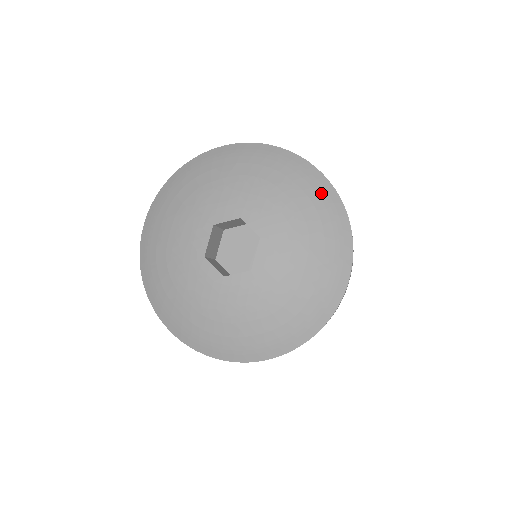
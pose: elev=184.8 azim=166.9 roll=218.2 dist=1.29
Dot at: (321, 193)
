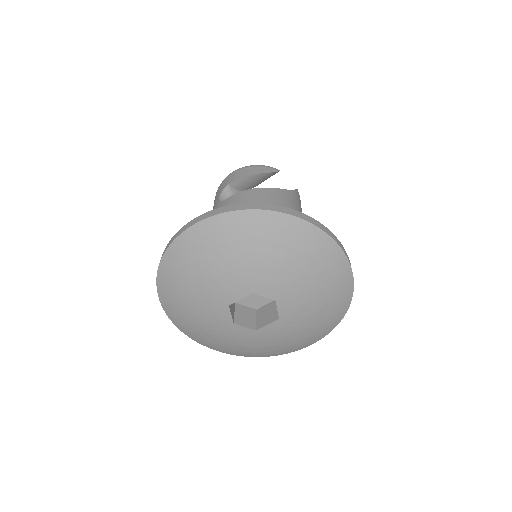
Dot at: (341, 304)
